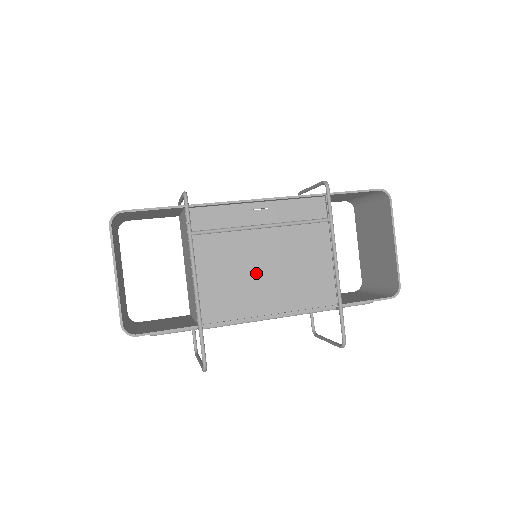
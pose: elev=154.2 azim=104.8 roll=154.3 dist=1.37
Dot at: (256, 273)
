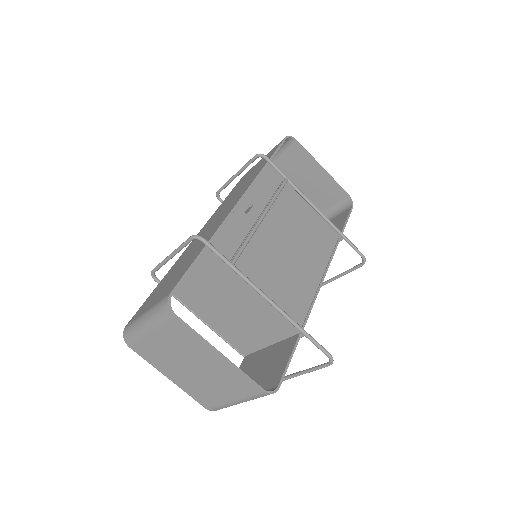
Dot at: (289, 258)
